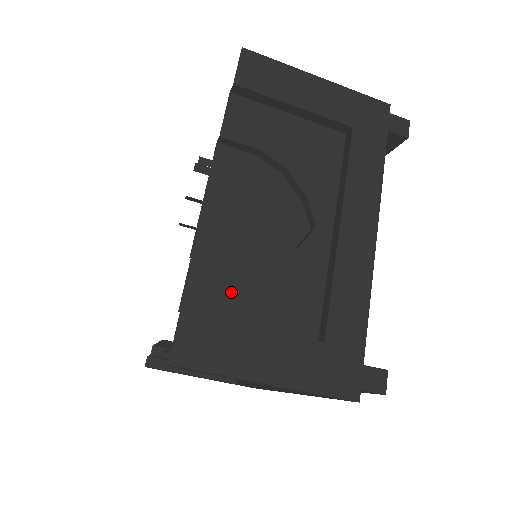
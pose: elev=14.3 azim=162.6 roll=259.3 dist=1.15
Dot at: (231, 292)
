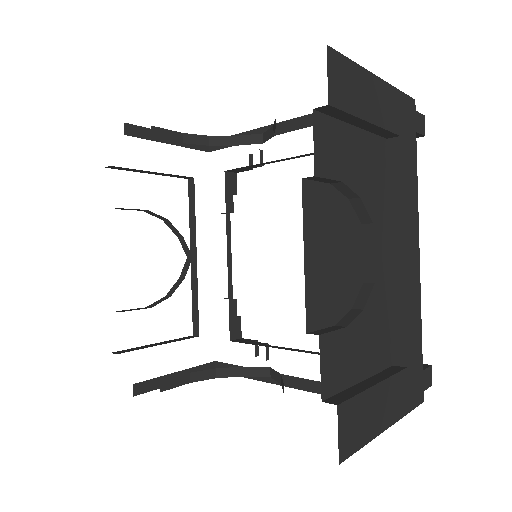
Dot at: (347, 356)
